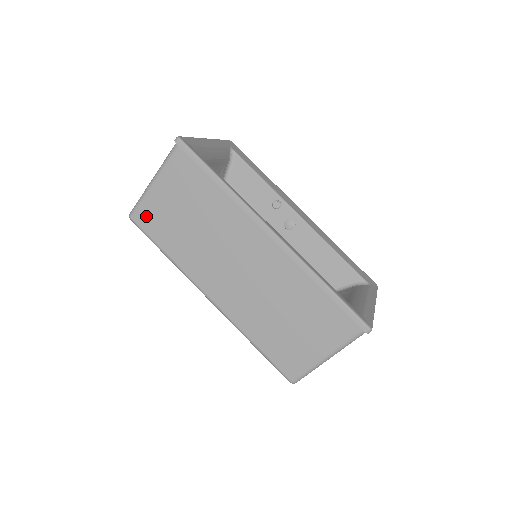
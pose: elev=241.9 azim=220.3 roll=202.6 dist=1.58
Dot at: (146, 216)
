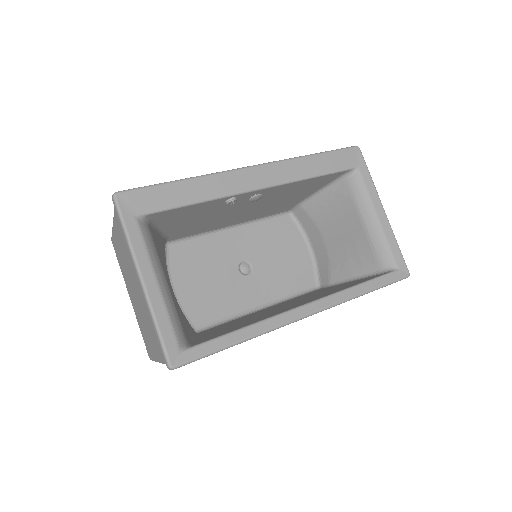
Dot at: occluded
